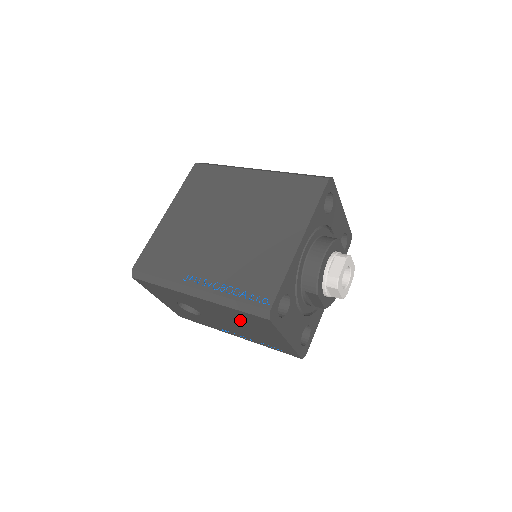
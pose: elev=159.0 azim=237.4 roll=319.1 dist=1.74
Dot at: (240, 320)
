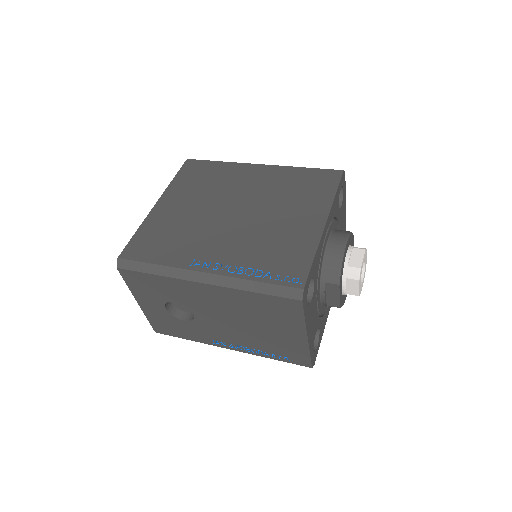
Dot at: (253, 313)
